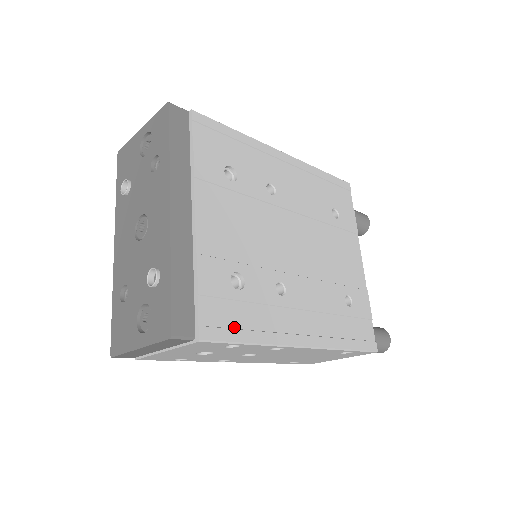
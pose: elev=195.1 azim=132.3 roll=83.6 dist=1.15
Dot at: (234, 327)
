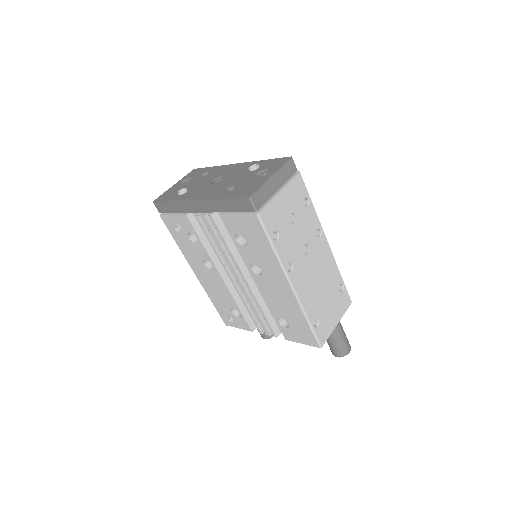
Dot at: occluded
